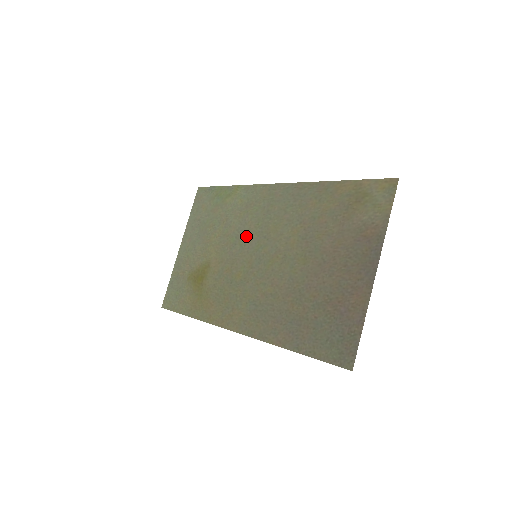
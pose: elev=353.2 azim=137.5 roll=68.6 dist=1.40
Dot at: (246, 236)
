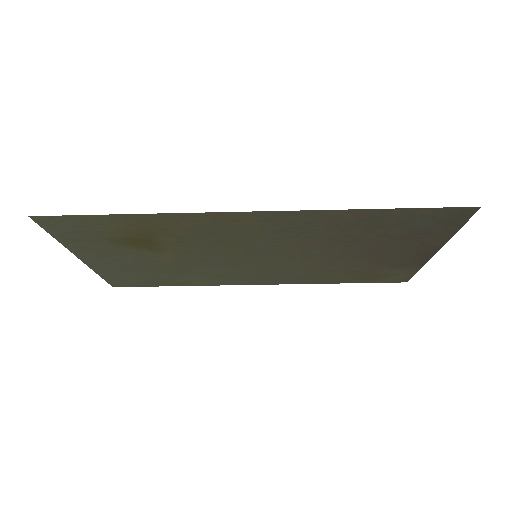
Dot at: (229, 264)
